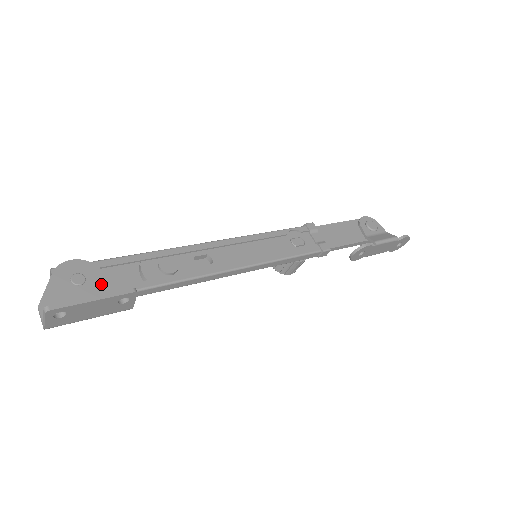
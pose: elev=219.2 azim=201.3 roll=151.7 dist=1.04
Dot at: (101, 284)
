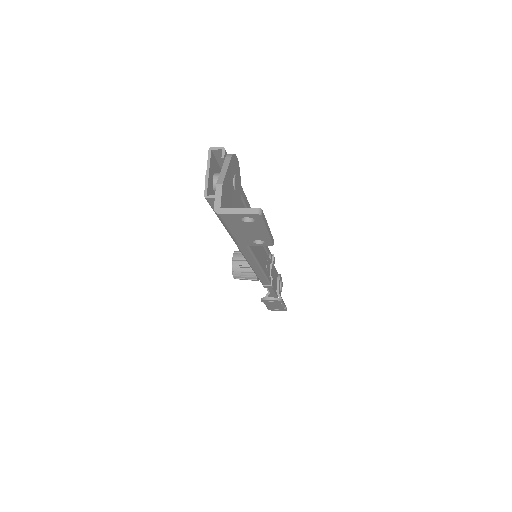
Dot at: (239, 202)
